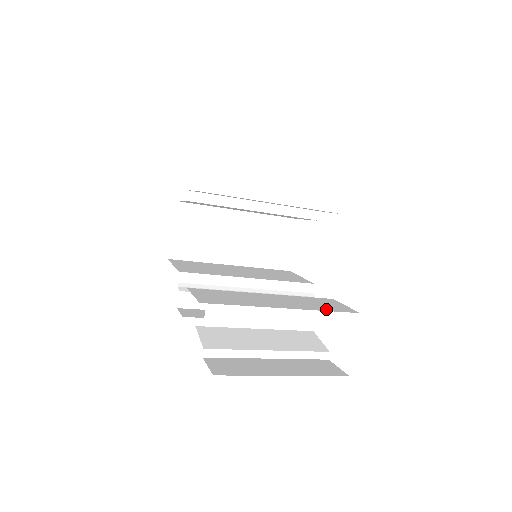
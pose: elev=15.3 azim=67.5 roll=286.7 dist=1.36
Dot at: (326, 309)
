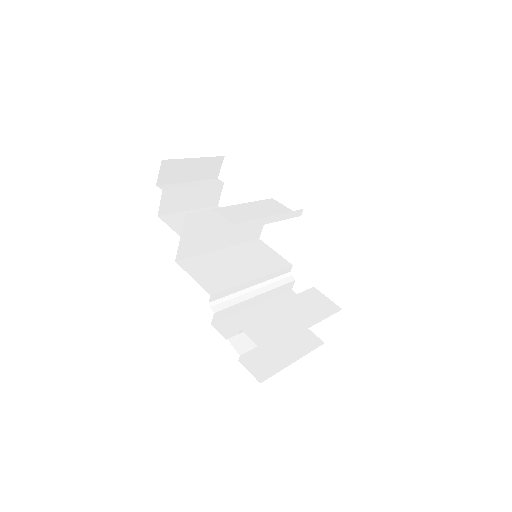
Dot at: (325, 314)
